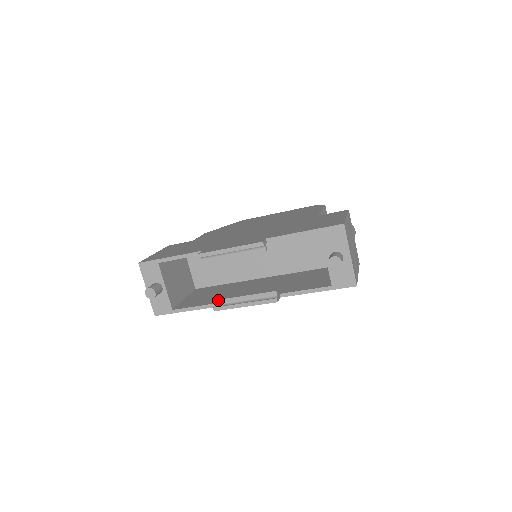
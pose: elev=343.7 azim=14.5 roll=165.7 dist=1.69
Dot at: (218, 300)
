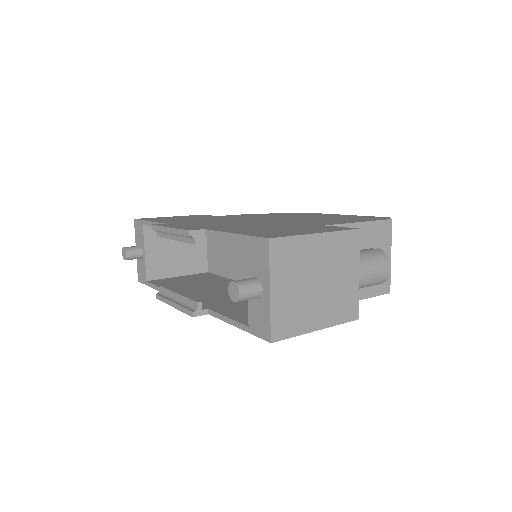
Dot at: (163, 287)
